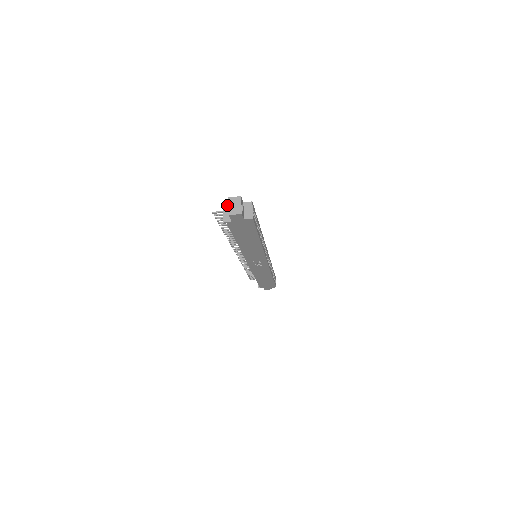
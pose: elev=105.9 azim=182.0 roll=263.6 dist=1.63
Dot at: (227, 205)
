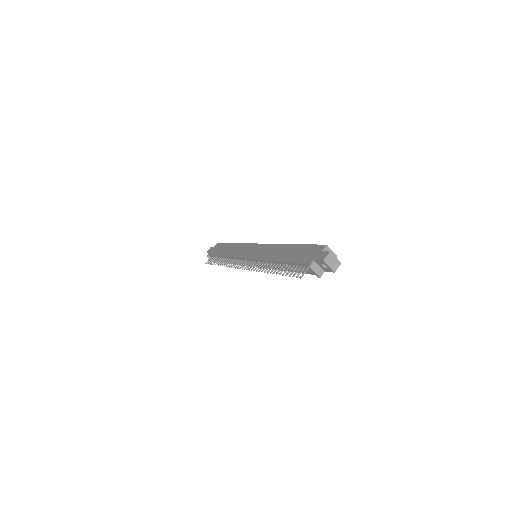
Dot at: (312, 264)
